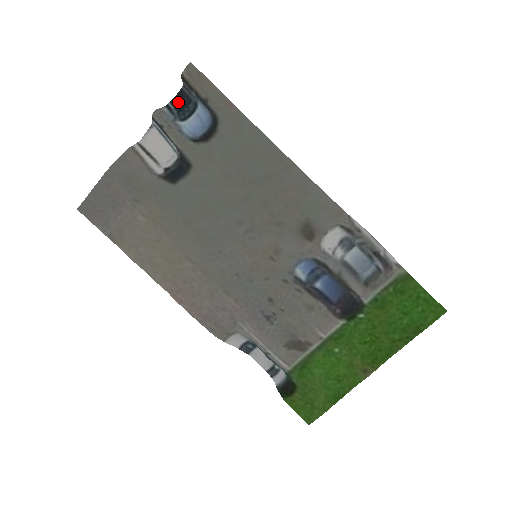
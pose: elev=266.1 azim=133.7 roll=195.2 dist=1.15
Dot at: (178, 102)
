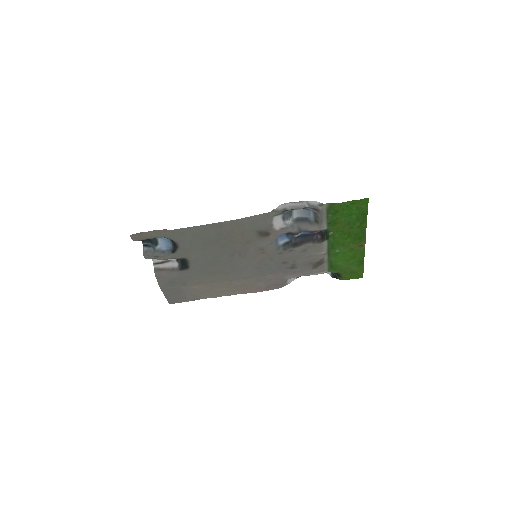
Dot at: occluded
